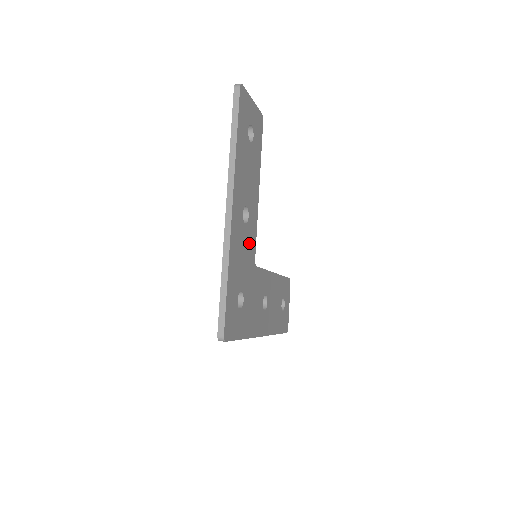
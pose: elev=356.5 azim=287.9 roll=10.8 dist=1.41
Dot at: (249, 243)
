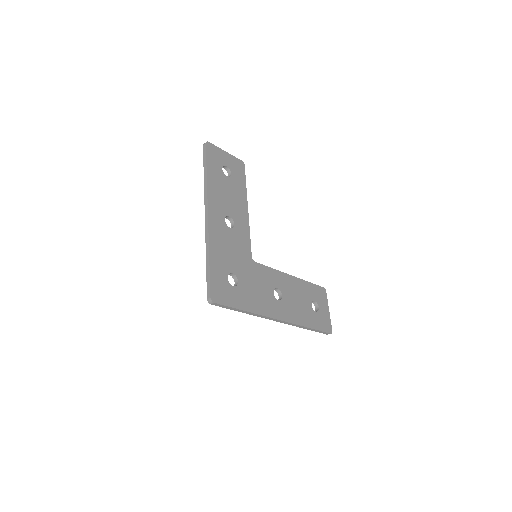
Dot at: (239, 242)
